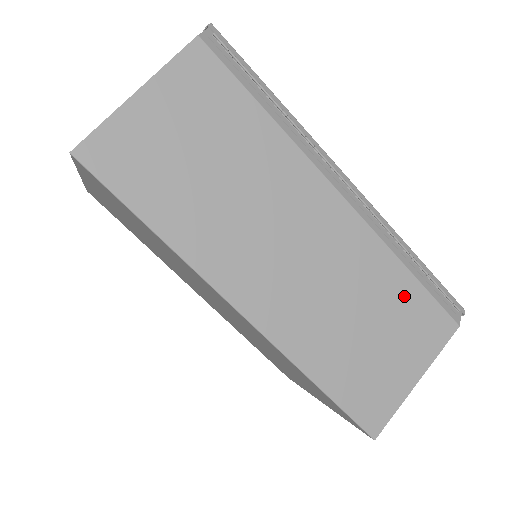
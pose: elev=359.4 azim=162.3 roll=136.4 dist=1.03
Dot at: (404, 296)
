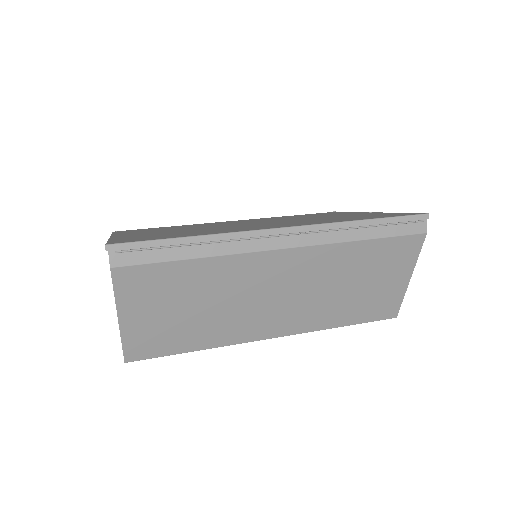
Dot at: (371, 254)
